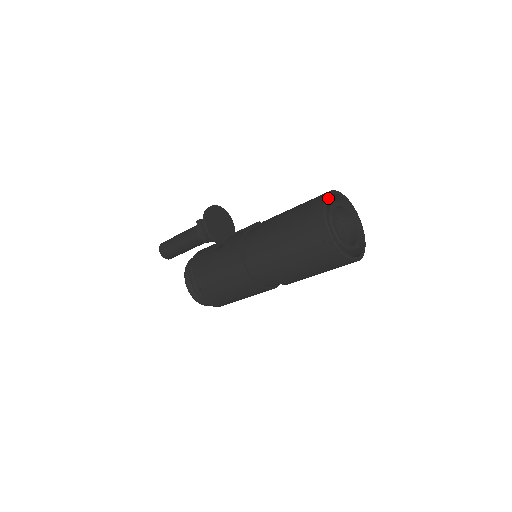
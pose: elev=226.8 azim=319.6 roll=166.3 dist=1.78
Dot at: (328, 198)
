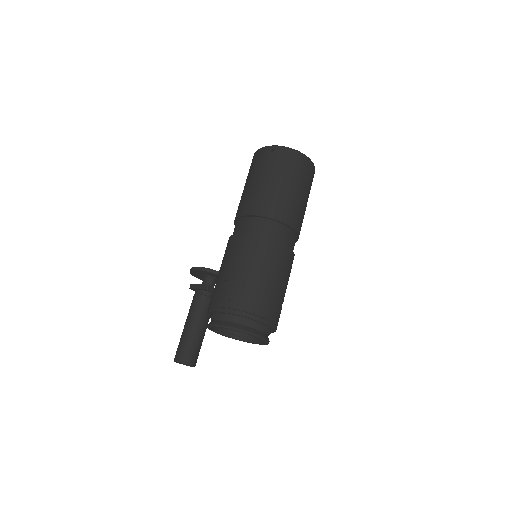
Dot at: occluded
